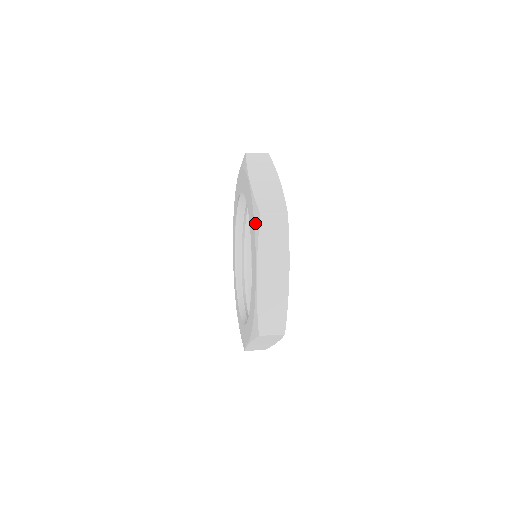
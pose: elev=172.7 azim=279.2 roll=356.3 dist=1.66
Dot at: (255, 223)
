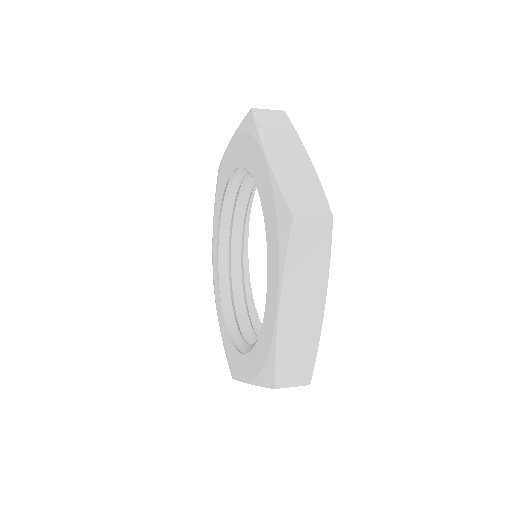
Dot at: (247, 128)
